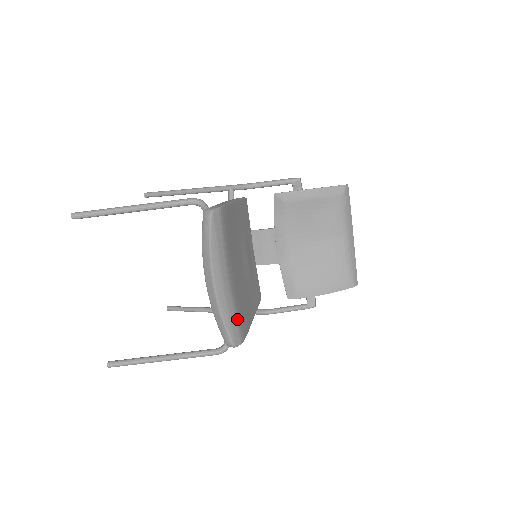
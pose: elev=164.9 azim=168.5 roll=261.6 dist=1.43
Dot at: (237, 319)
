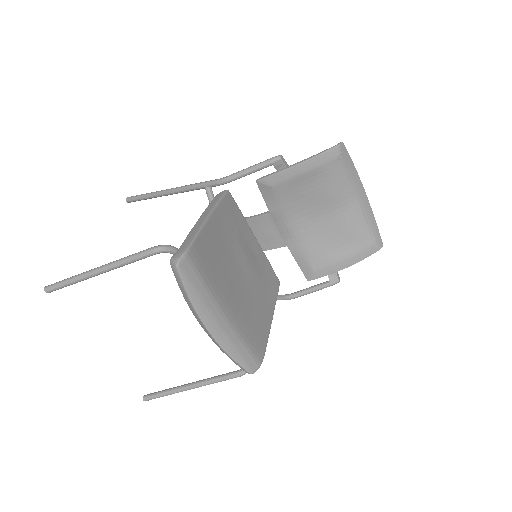
Dot at: (247, 346)
